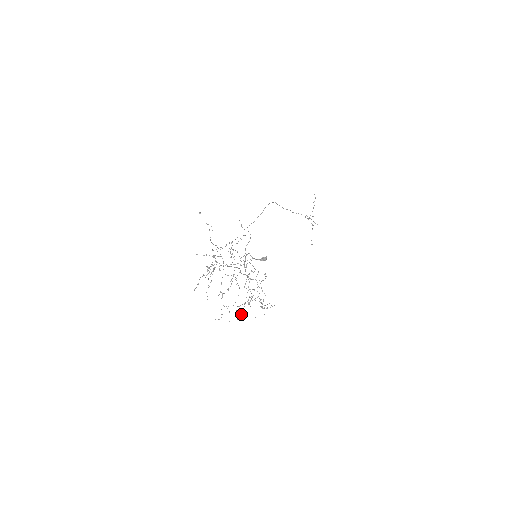
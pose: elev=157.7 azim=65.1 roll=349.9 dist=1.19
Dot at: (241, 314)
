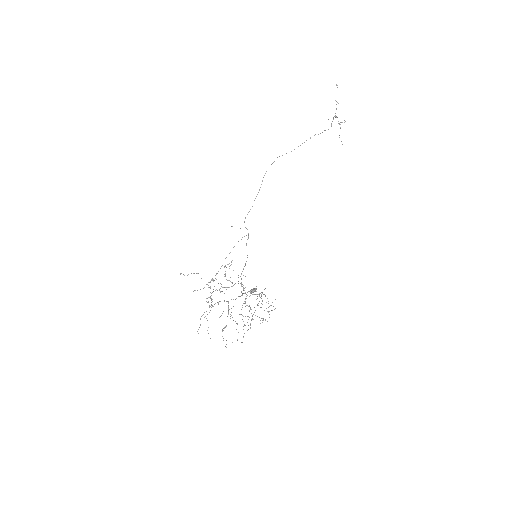
Dot at: occluded
